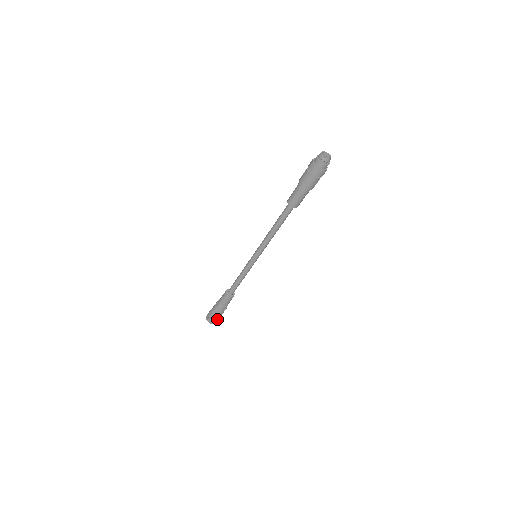
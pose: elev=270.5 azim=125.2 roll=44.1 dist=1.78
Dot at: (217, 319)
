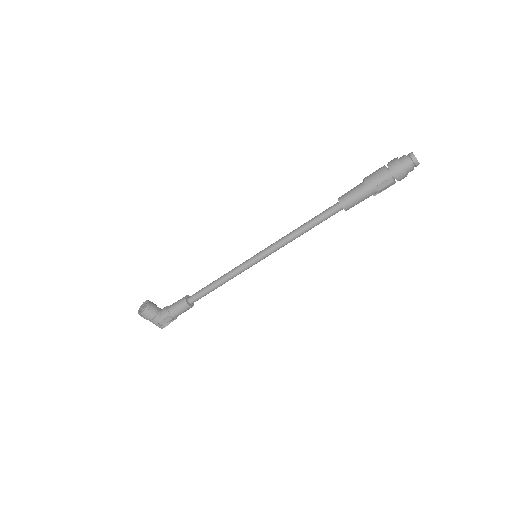
Dot at: (148, 310)
